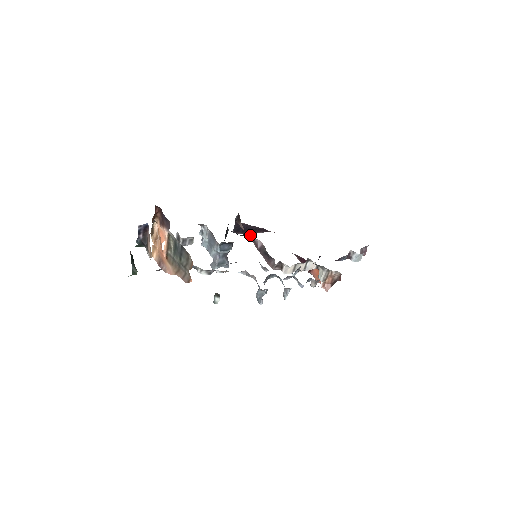
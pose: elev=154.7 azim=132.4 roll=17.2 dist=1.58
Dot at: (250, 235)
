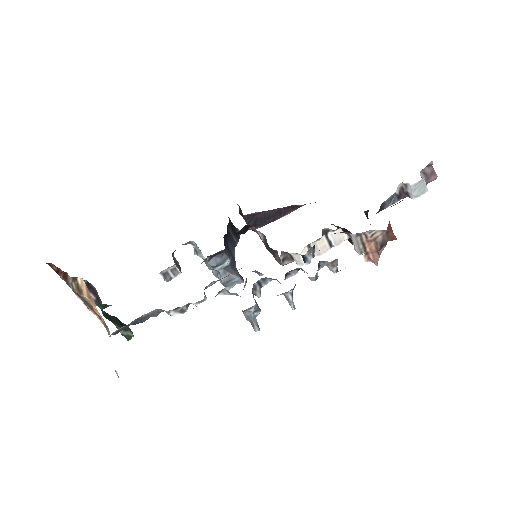
Dot at: (252, 228)
